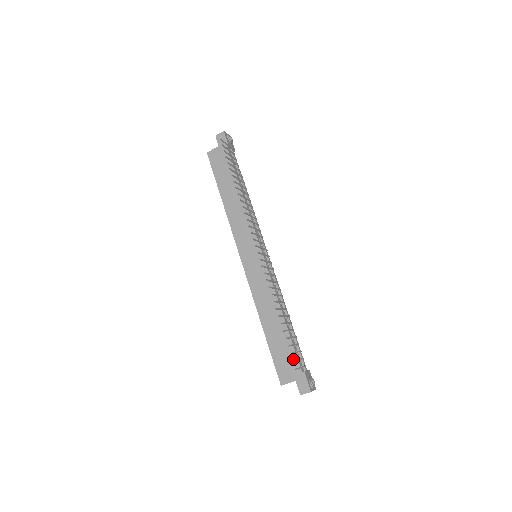
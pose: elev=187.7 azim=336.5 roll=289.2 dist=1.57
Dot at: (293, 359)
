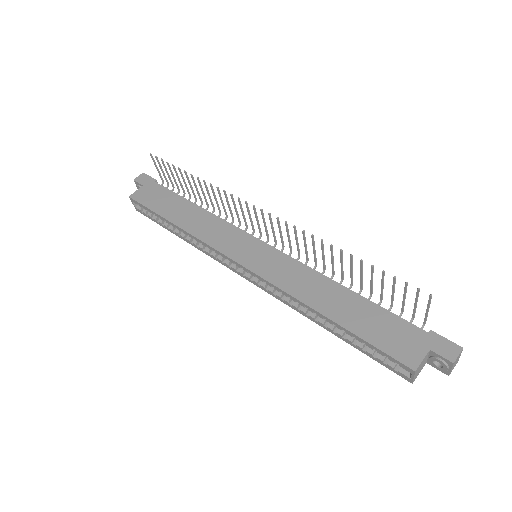
Dot at: (401, 325)
